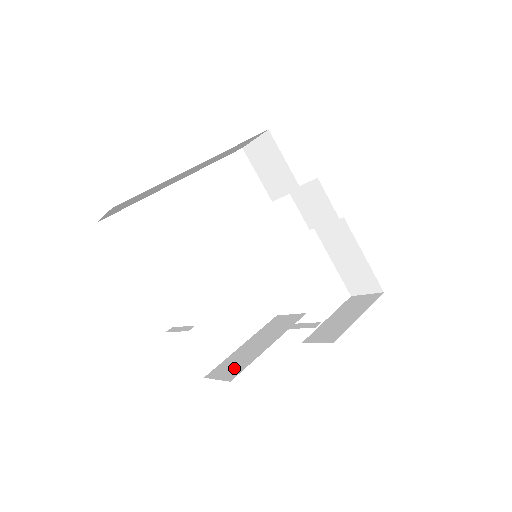
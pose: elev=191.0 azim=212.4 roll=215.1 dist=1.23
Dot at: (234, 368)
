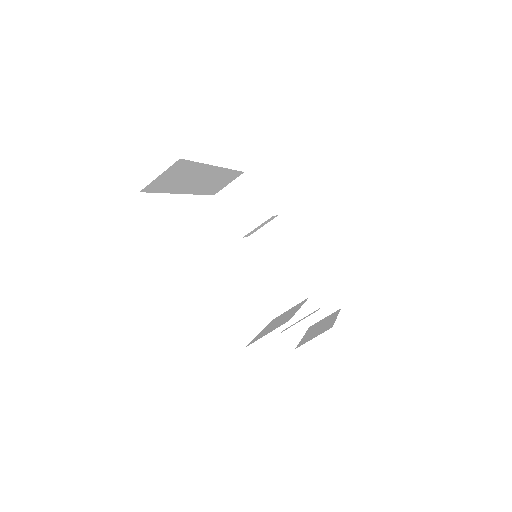
Dot at: (278, 325)
